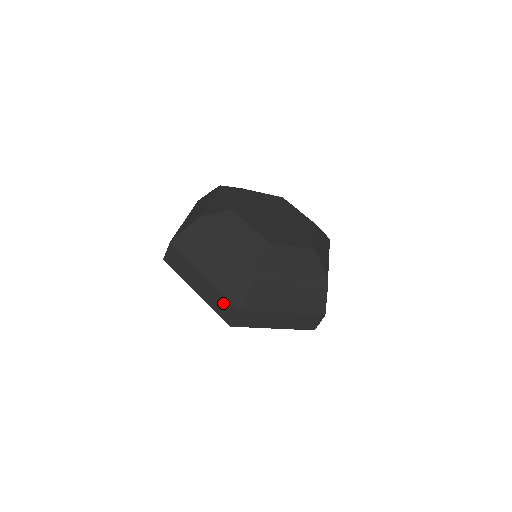
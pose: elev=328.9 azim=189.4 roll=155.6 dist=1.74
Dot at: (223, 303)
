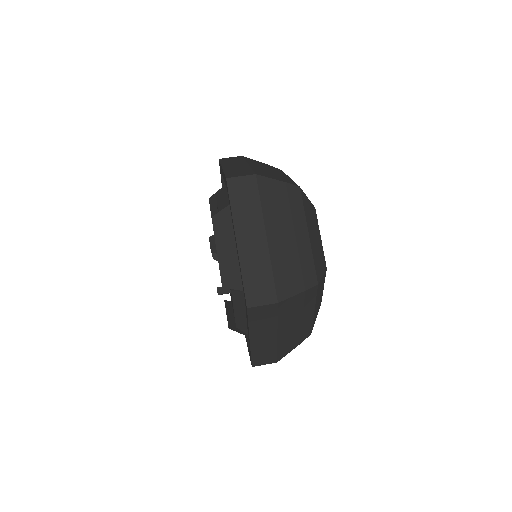
Dot at: (264, 281)
